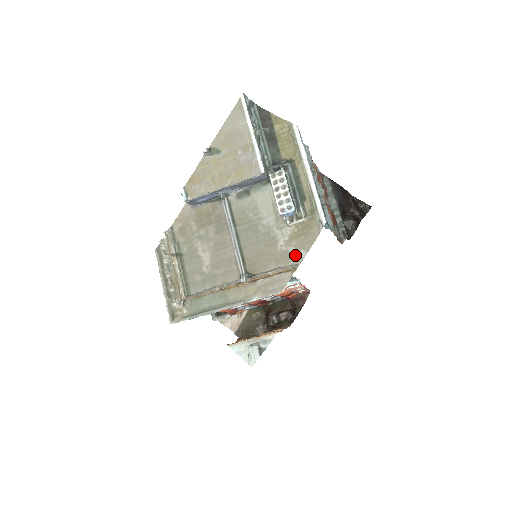
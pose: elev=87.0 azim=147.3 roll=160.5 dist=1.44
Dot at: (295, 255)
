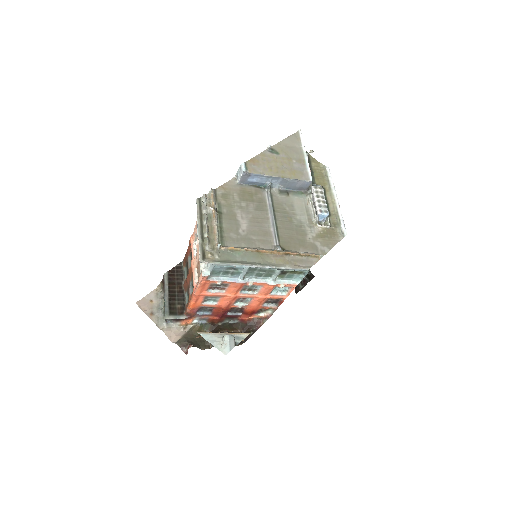
Dot at: (320, 248)
